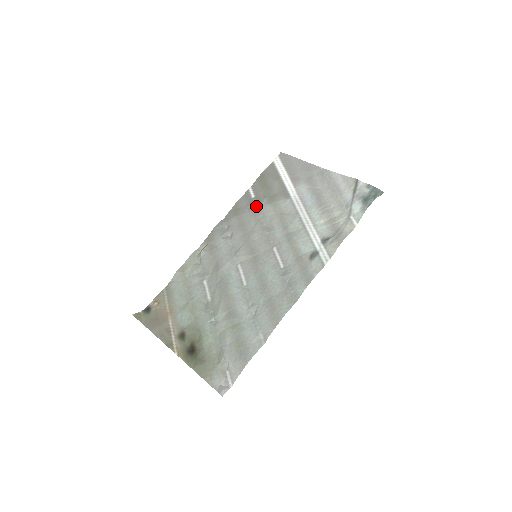
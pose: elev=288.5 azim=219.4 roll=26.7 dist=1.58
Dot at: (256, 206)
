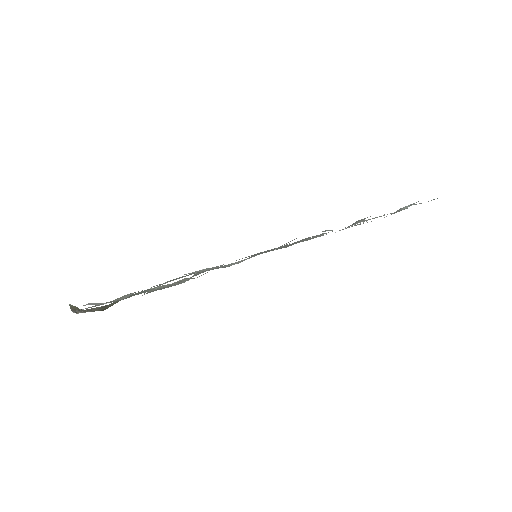
Dot at: occluded
